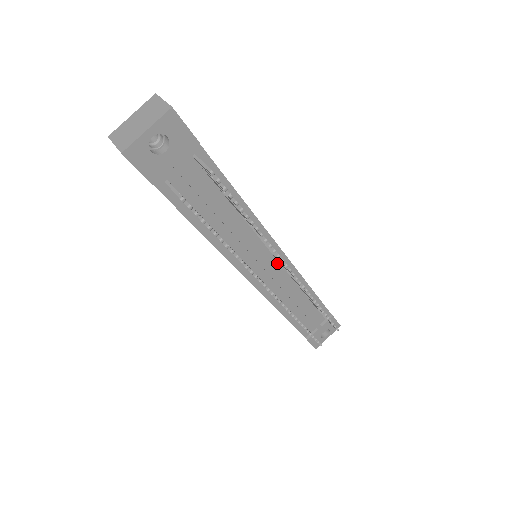
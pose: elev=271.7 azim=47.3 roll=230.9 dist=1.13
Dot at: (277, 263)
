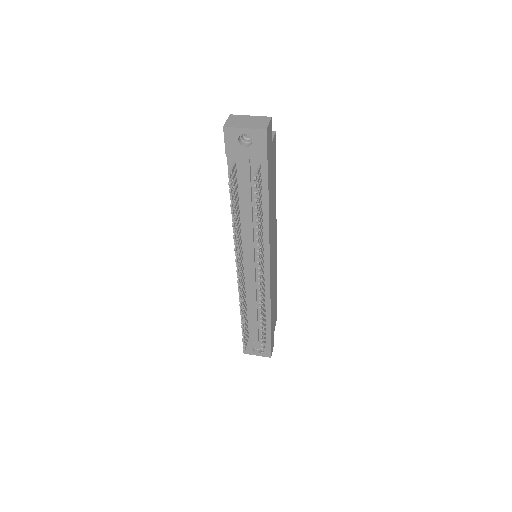
Dot at: occluded
